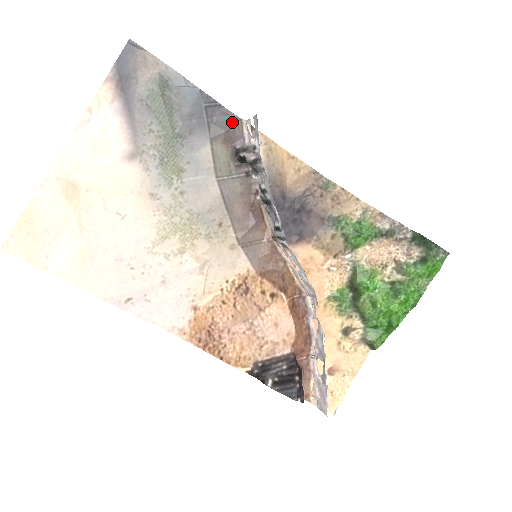
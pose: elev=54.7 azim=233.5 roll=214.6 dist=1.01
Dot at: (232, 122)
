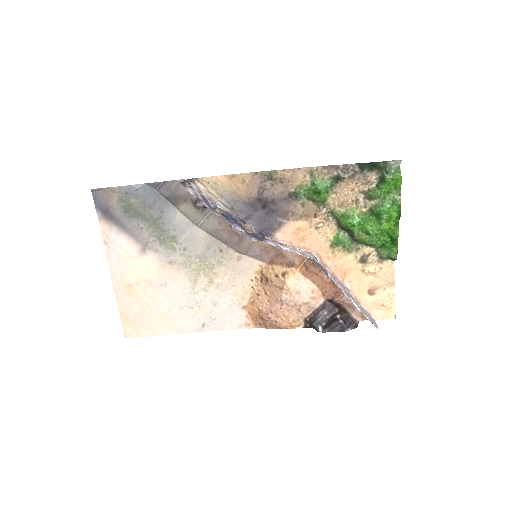
Dot at: (178, 187)
